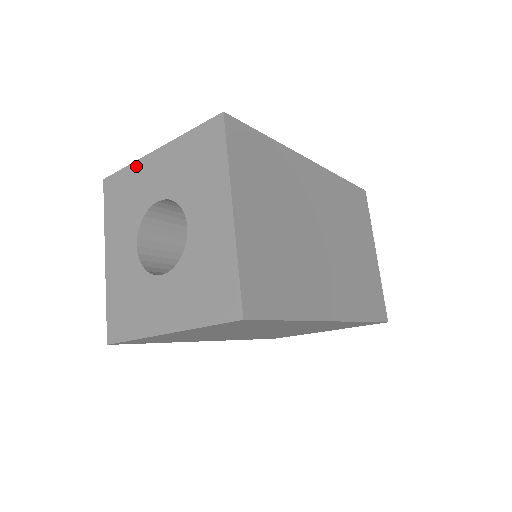
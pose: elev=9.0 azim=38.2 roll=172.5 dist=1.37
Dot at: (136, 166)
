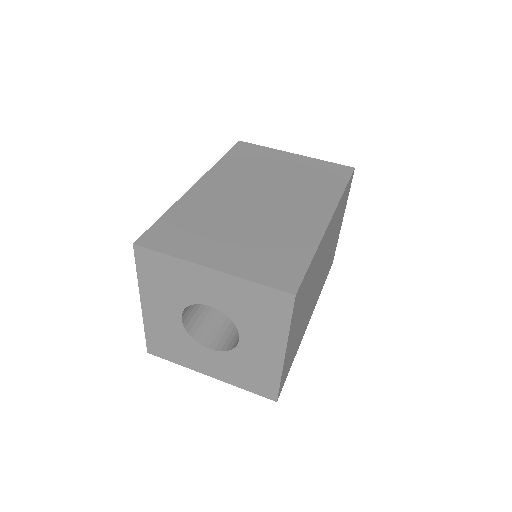
Dot at: (182, 264)
